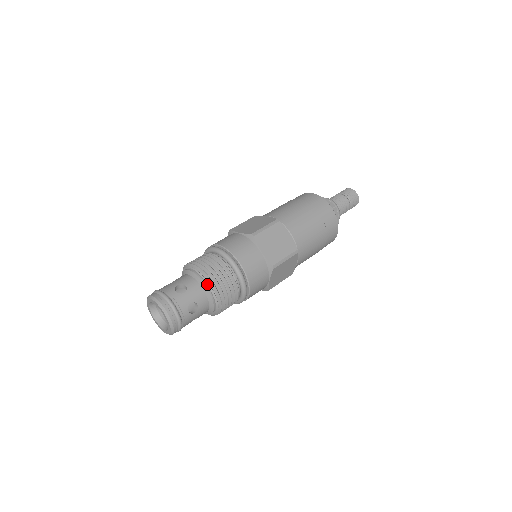
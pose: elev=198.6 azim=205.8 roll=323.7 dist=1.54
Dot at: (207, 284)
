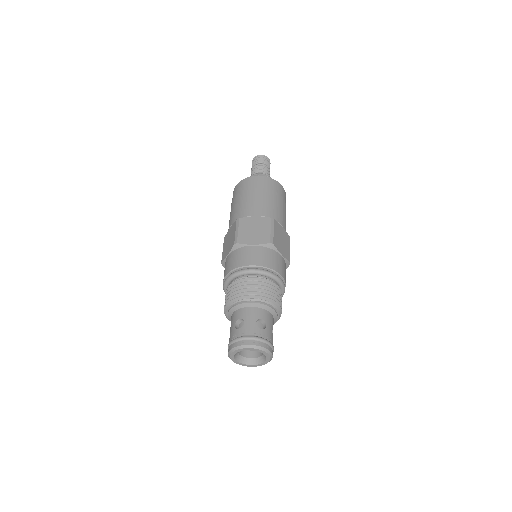
Dot at: (249, 300)
